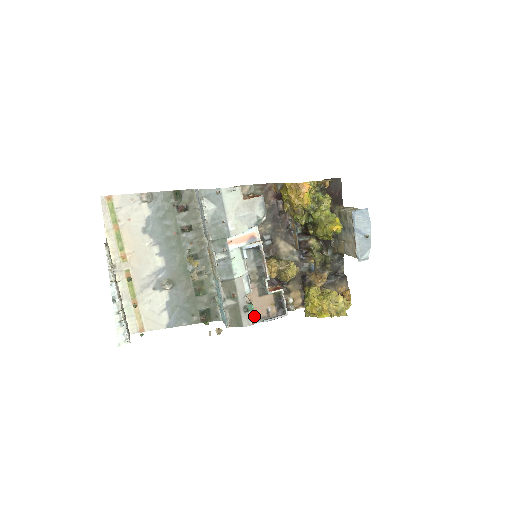
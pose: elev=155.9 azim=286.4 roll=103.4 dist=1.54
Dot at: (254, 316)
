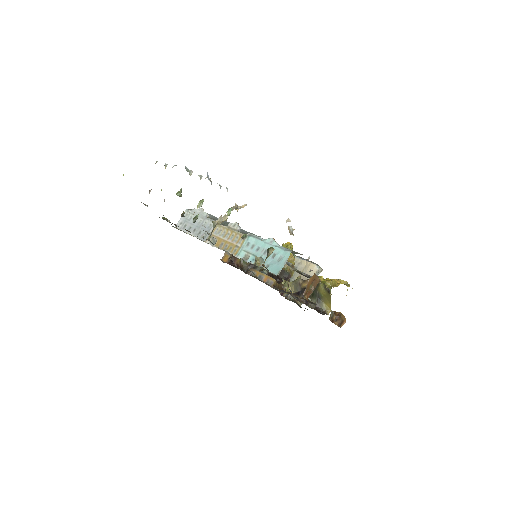
Dot at: occluded
